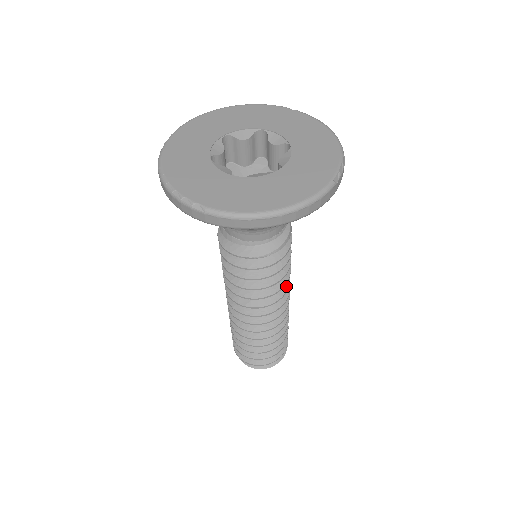
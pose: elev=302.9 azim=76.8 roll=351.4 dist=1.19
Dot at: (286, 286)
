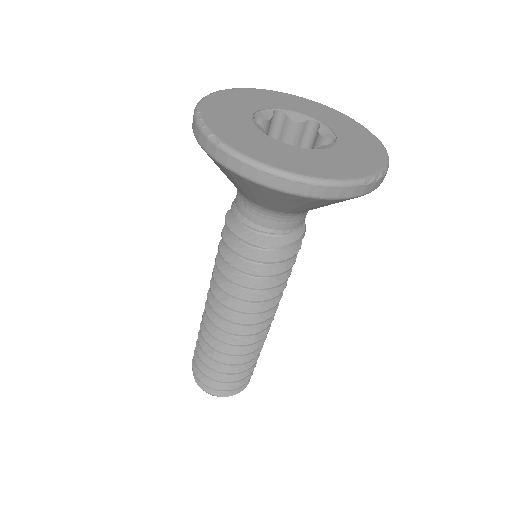
Dot at: (272, 304)
